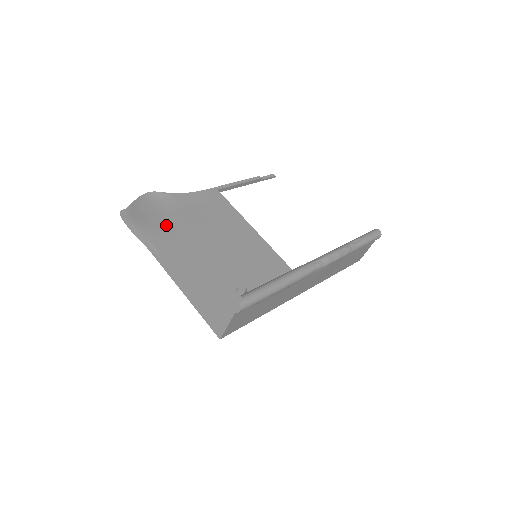
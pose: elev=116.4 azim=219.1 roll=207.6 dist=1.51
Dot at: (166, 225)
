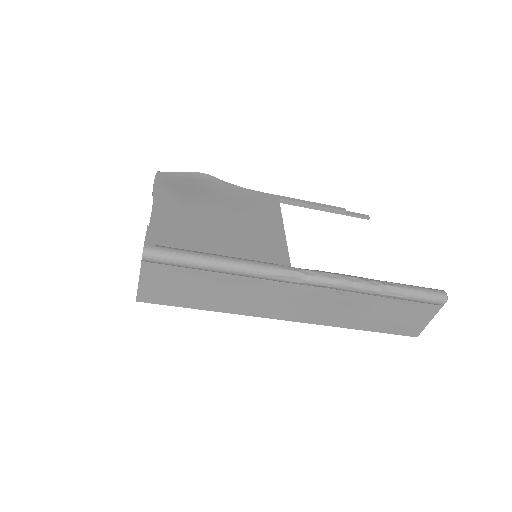
Dot at: (189, 197)
